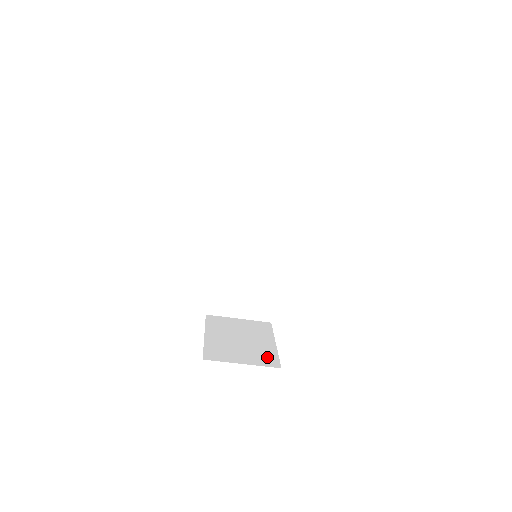
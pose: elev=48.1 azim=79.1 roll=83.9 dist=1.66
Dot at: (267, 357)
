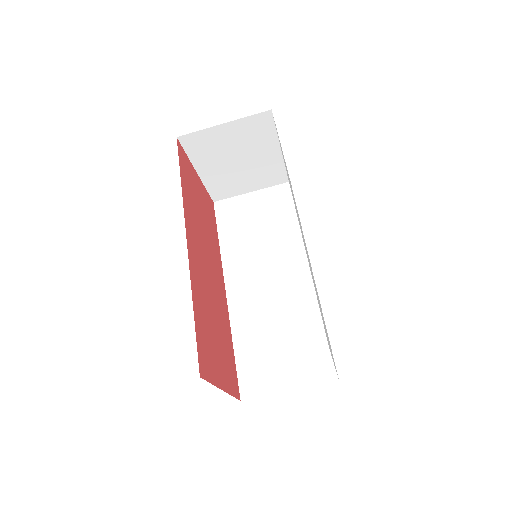
Dot at: occluded
